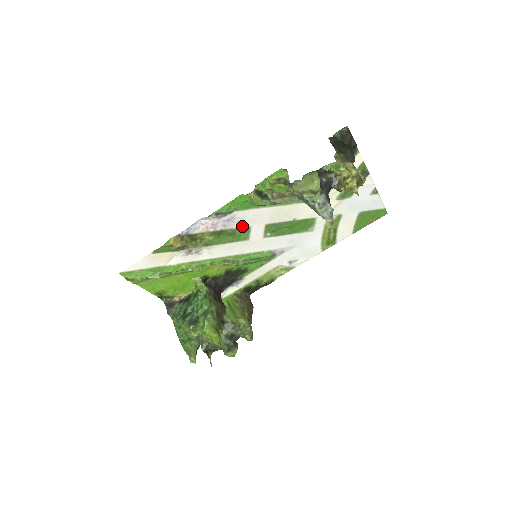
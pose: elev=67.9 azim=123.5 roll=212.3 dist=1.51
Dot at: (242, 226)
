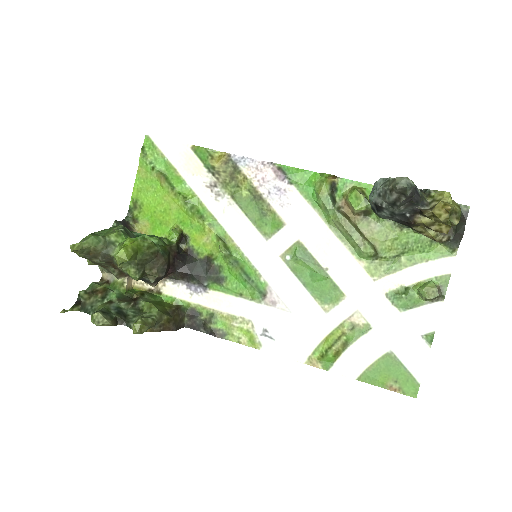
Dot at: (280, 214)
